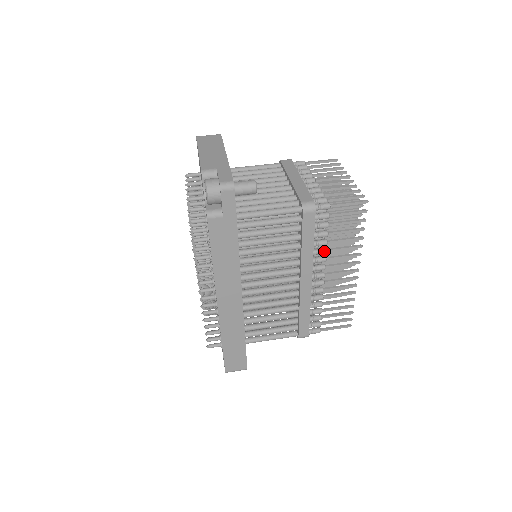
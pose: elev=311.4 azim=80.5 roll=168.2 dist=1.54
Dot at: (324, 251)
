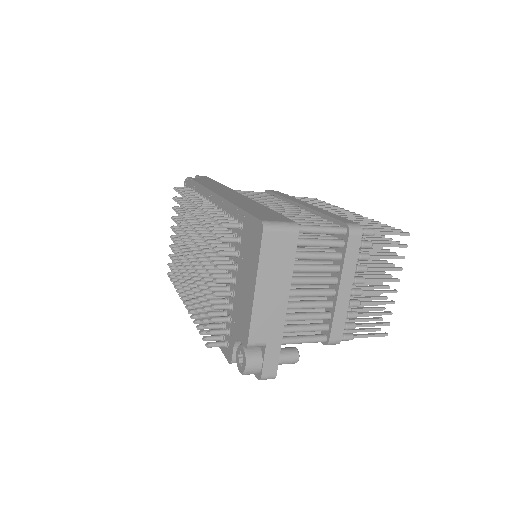
Dot at: occluded
